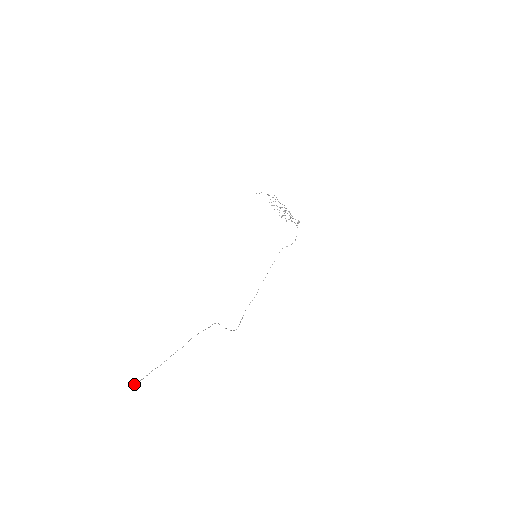
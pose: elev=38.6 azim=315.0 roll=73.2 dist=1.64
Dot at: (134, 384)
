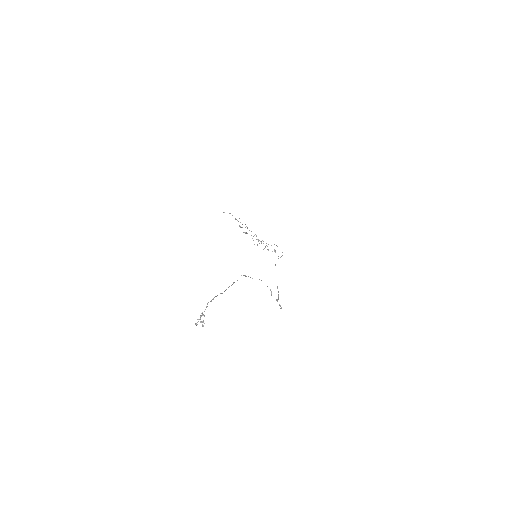
Dot at: (201, 315)
